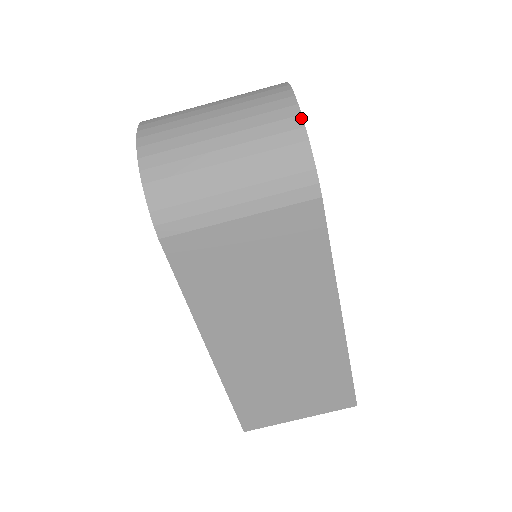
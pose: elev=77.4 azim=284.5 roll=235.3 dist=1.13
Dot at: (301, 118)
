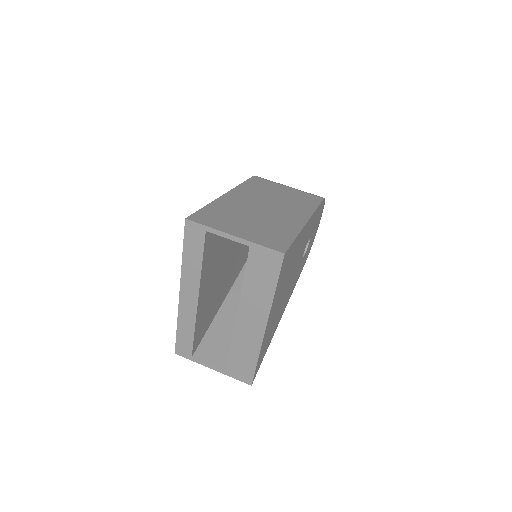
Dot at: (323, 208)
